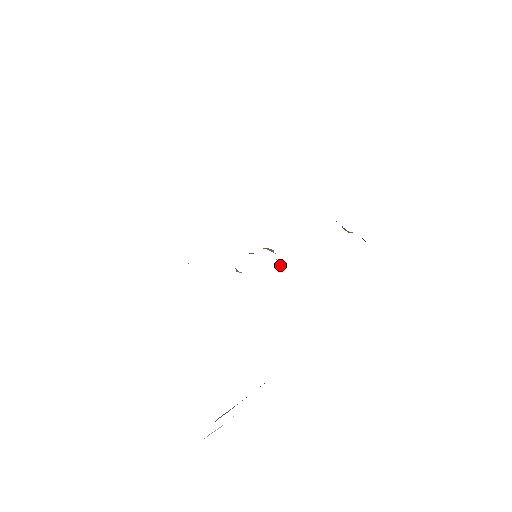
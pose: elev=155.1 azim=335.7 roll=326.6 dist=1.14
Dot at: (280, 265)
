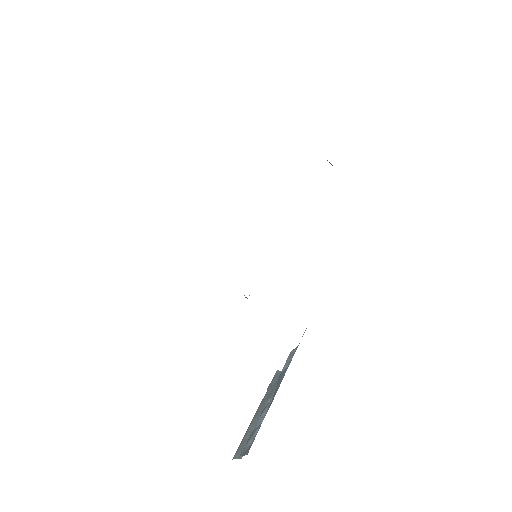
Dot at: occluded
